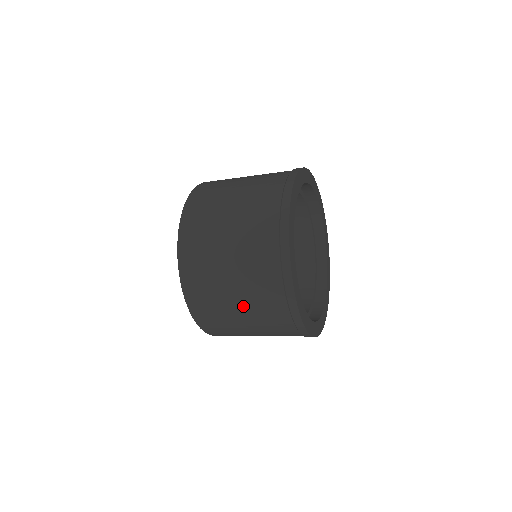
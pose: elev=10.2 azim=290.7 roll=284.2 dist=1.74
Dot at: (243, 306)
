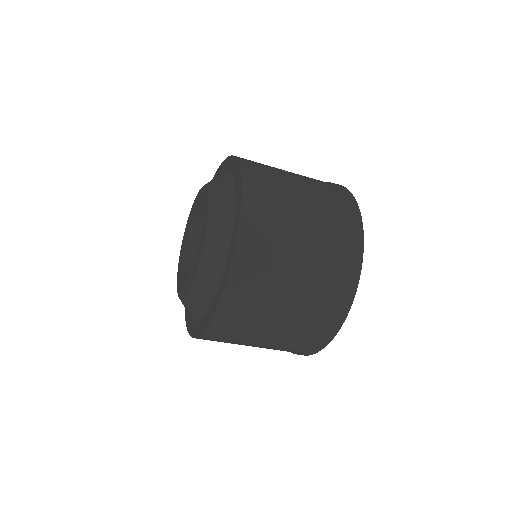
Dot at: (278, 330)
